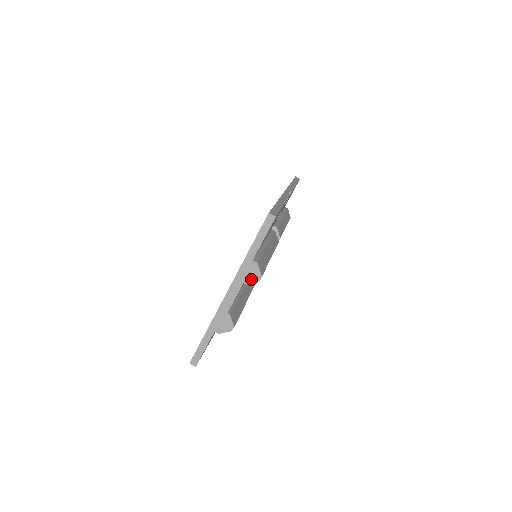
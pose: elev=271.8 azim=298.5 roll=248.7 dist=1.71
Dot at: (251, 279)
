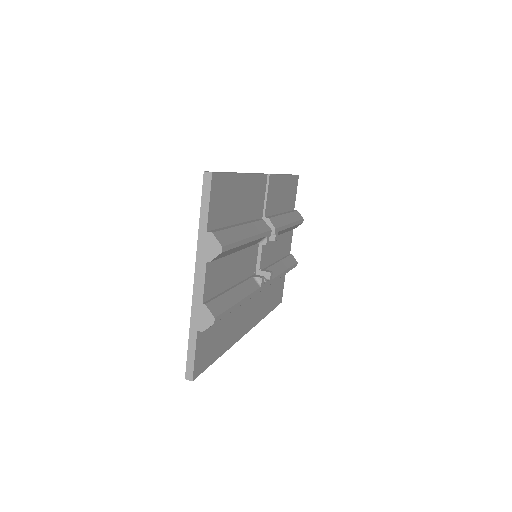
Dot at: (212, 254)
